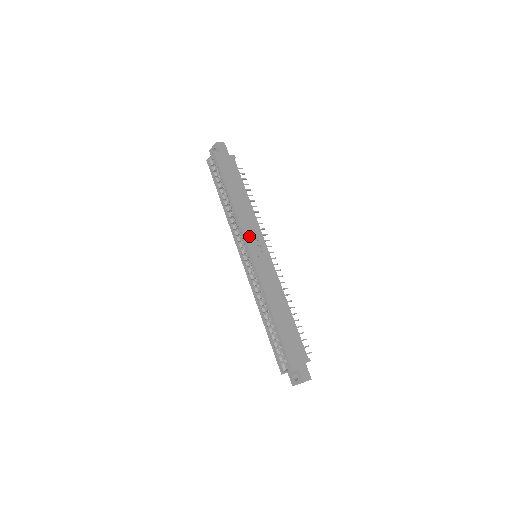
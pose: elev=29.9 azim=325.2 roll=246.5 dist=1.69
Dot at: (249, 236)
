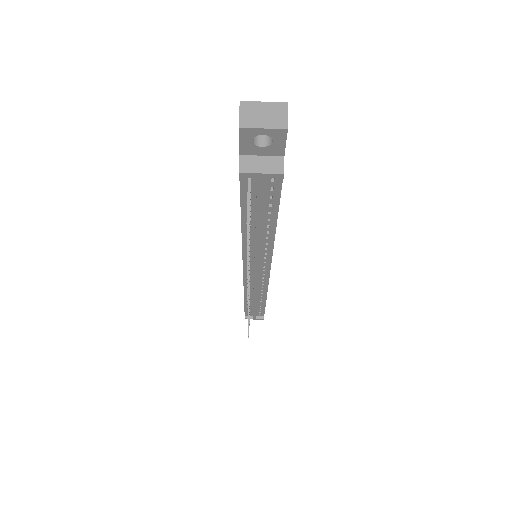
Dot at: occluded
